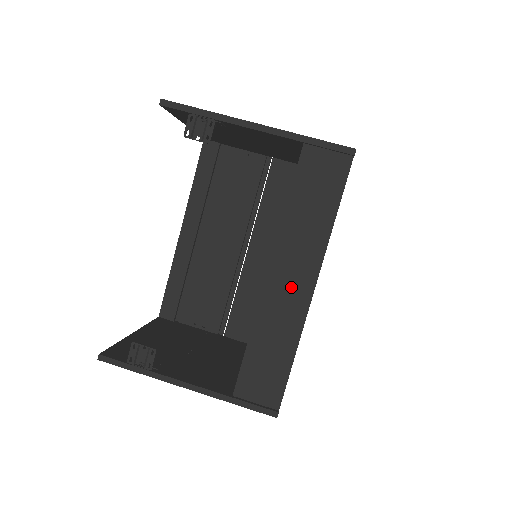
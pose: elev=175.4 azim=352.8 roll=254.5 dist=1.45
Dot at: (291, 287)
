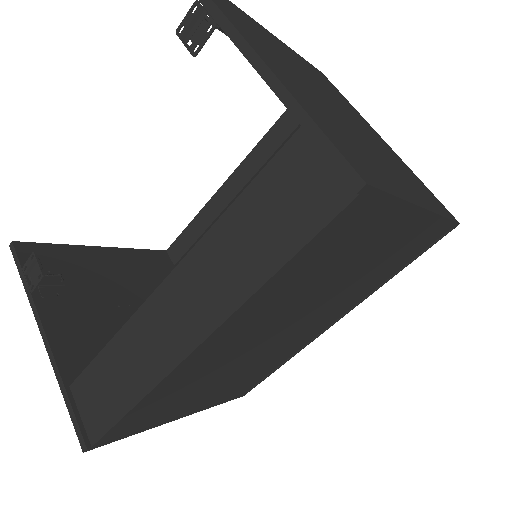
Dot at: (174, 322)
